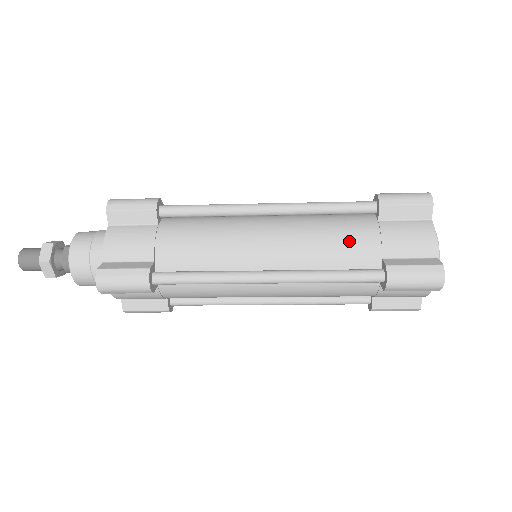
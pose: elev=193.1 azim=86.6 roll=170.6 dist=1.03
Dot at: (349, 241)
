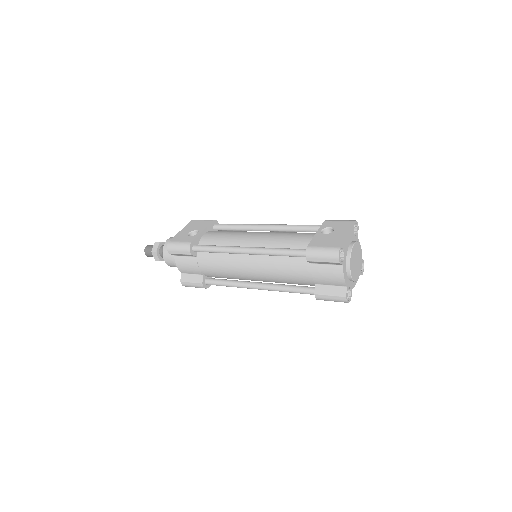
Dot at: (295, 276)
